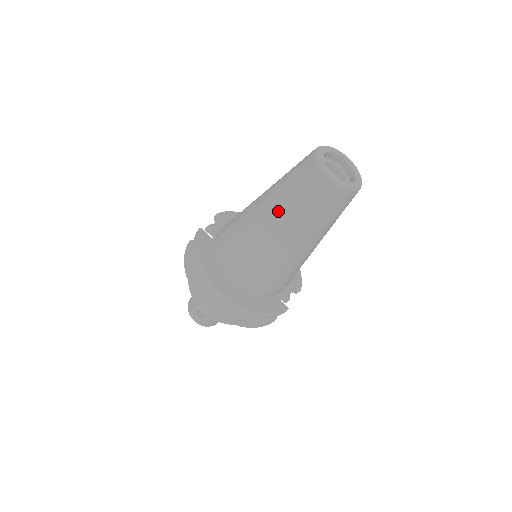
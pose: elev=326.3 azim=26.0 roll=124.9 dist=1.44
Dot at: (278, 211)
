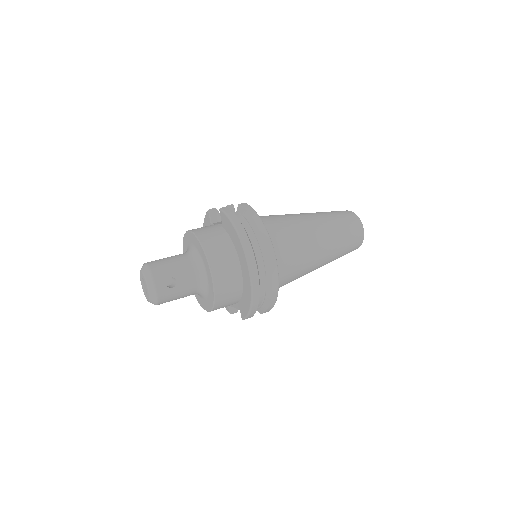
Dot at: (329, 229)
